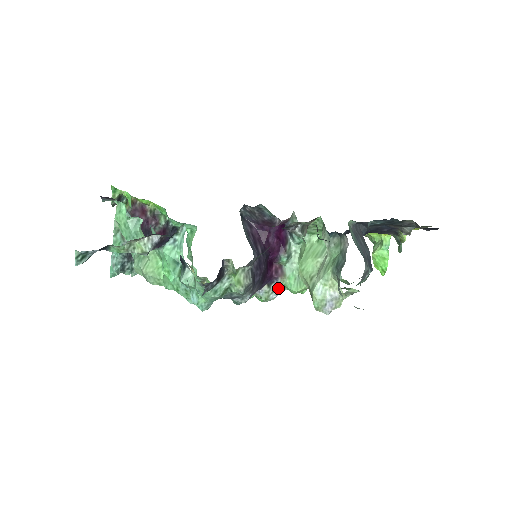
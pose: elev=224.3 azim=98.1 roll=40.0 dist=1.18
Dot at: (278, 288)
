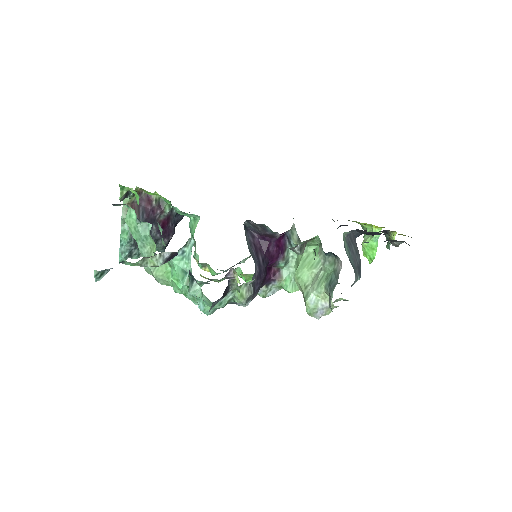
Dot at: (275, 287)
